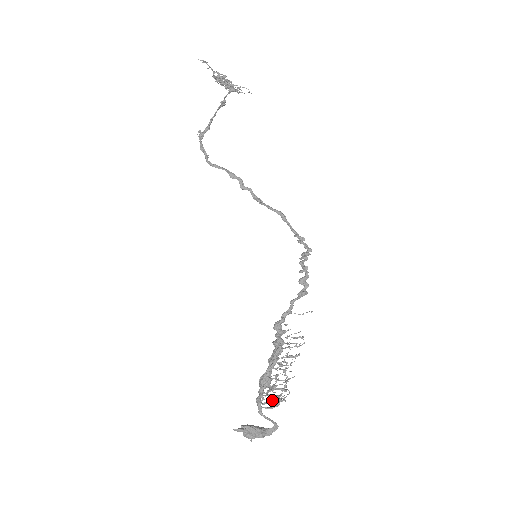
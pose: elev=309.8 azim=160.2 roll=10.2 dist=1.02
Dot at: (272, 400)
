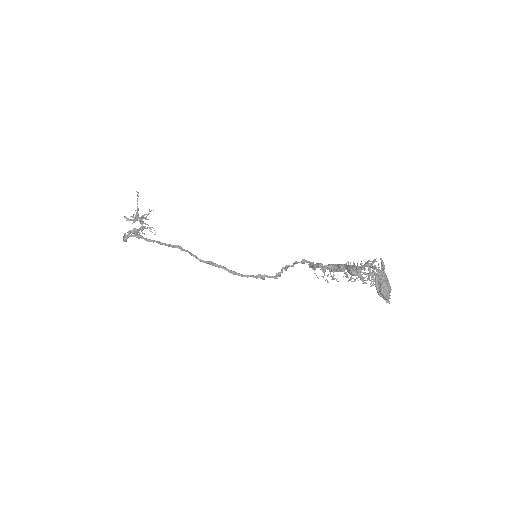
Dot at: (376, 261)
